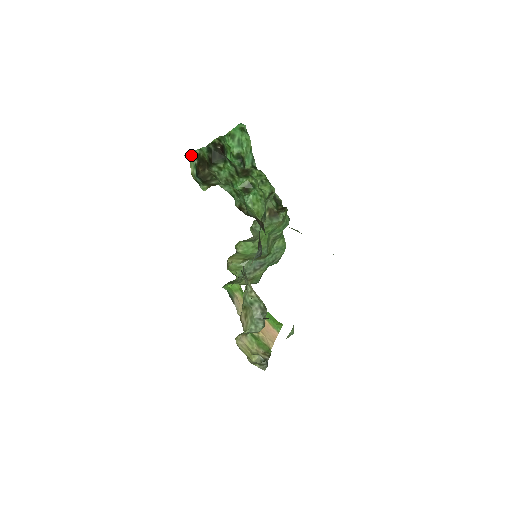
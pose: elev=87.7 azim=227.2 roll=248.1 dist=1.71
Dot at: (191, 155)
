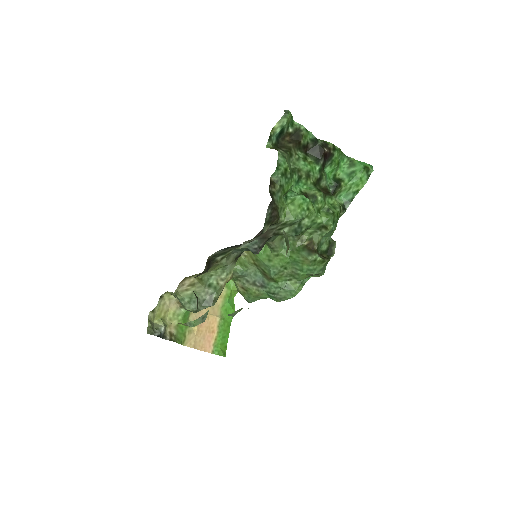
Dot at: (289, 115)
